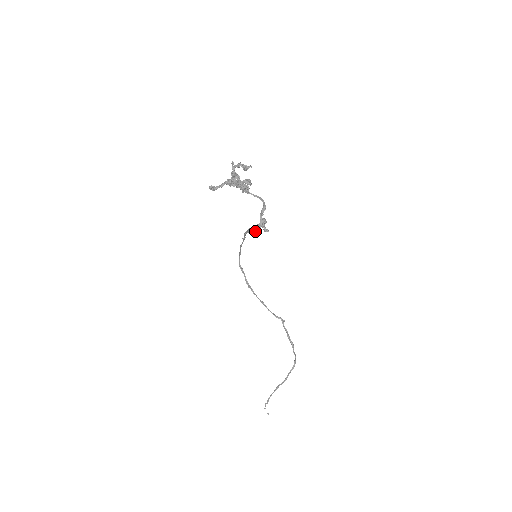
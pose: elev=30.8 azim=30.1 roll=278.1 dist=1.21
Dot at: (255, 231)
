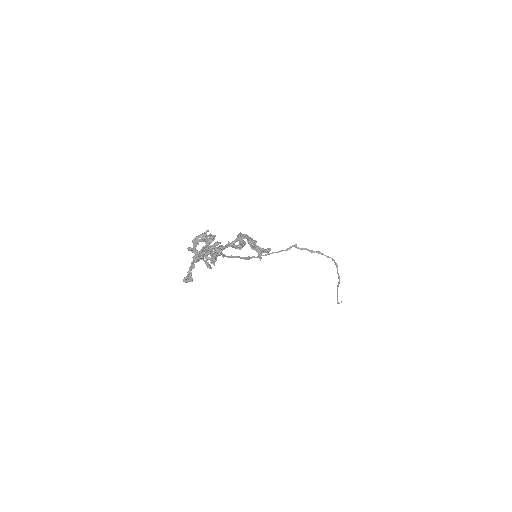
Dot at: (241, 247)
